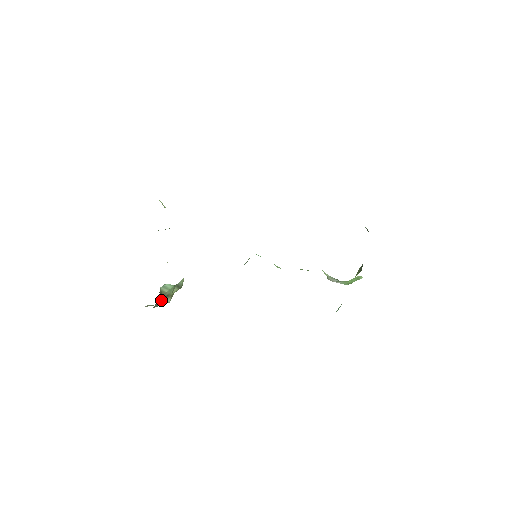
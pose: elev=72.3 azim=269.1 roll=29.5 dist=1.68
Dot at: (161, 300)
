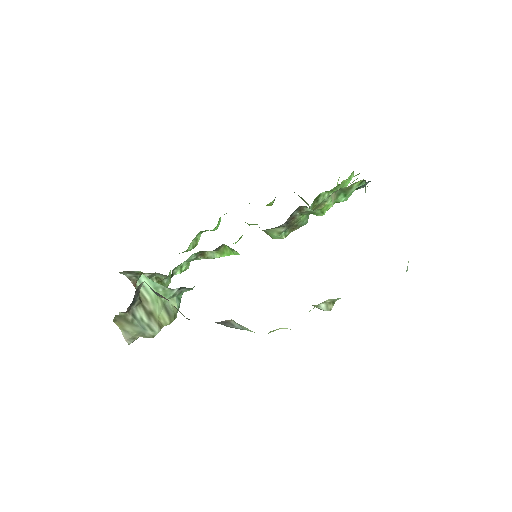
Dot at: (142, 315)
